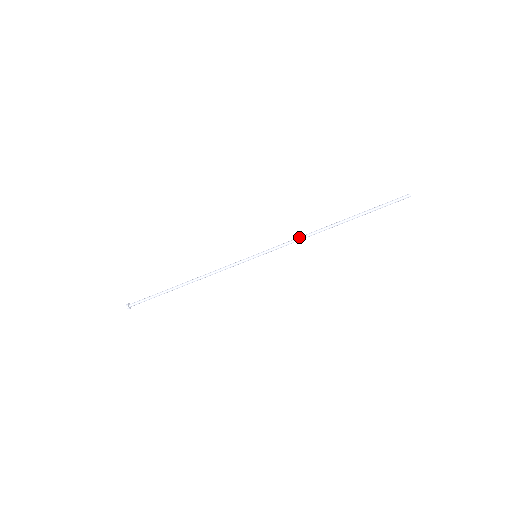
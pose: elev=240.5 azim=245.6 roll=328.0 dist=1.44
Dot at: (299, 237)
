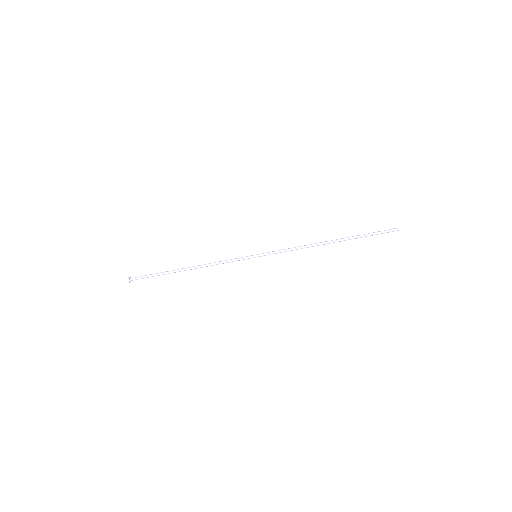
Dot at: (297, 247)
